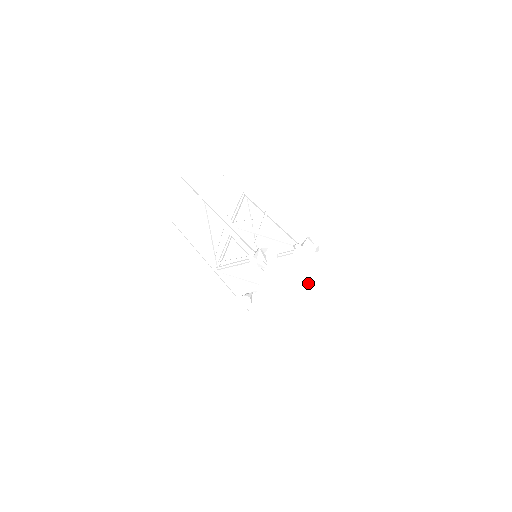
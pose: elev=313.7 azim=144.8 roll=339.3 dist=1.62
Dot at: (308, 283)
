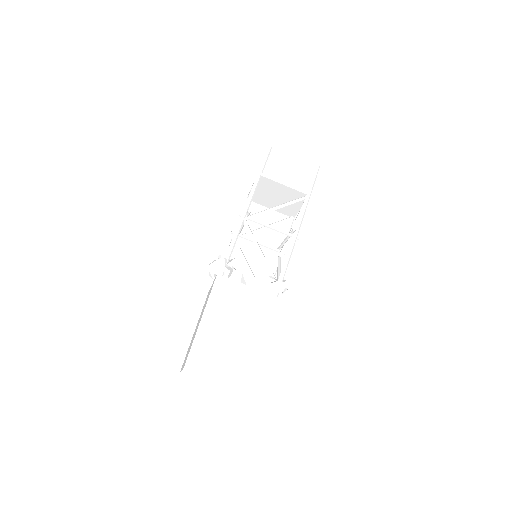
Dot at: (223, 314)
